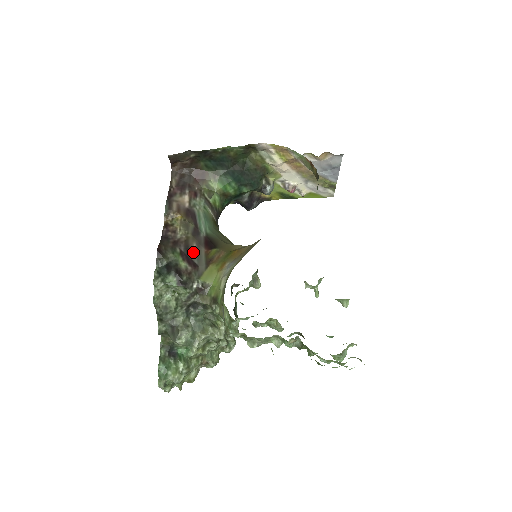
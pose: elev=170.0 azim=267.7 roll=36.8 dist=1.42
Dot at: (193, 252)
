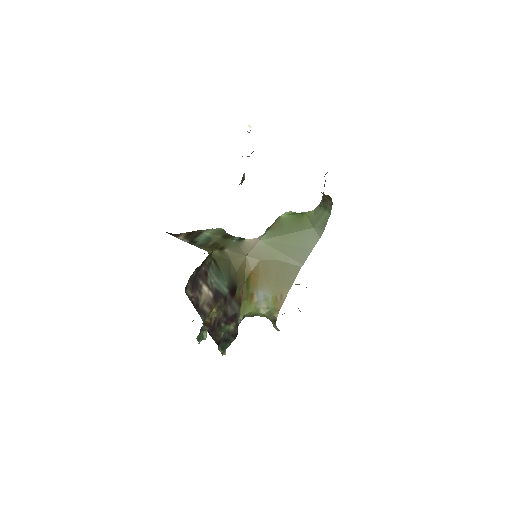
Dot at: (230, 312)
